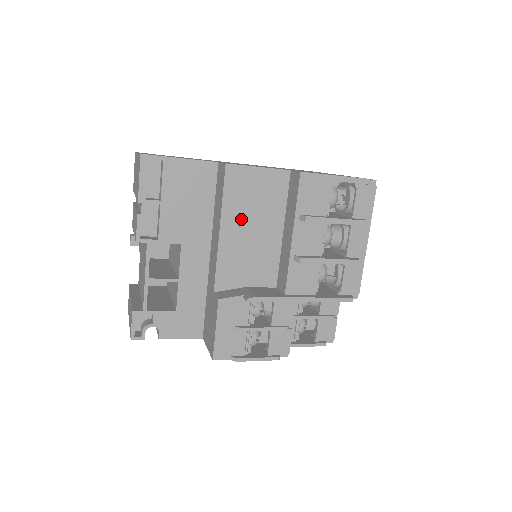
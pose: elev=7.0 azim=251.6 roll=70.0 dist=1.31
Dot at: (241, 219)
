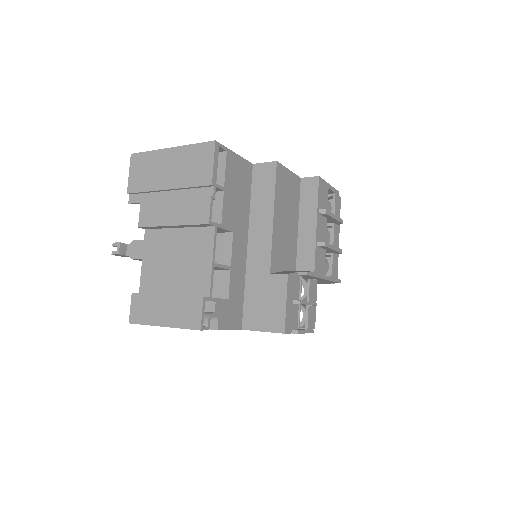
Dot at: (282, 210)
